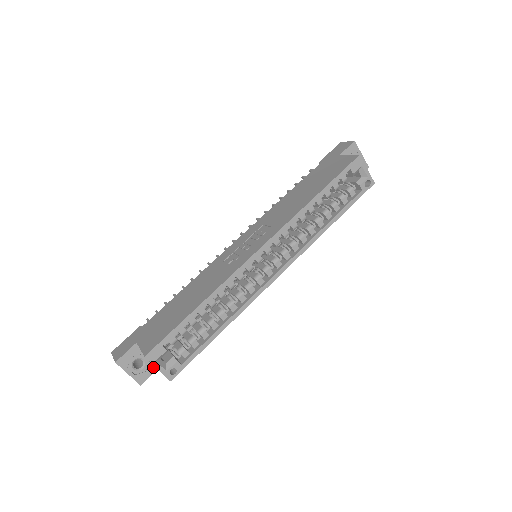
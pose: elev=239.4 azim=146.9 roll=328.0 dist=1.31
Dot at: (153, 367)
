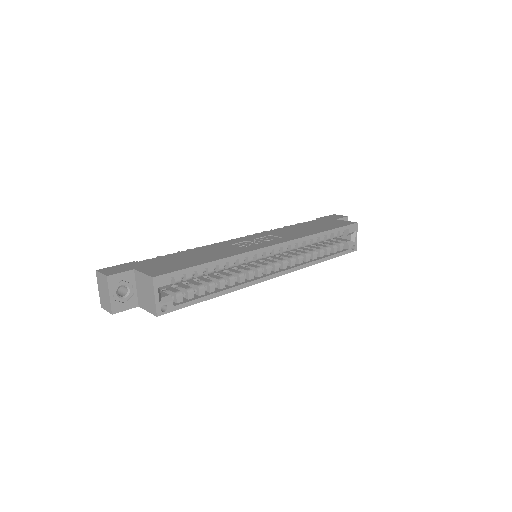
Dot at: (132, 303)
